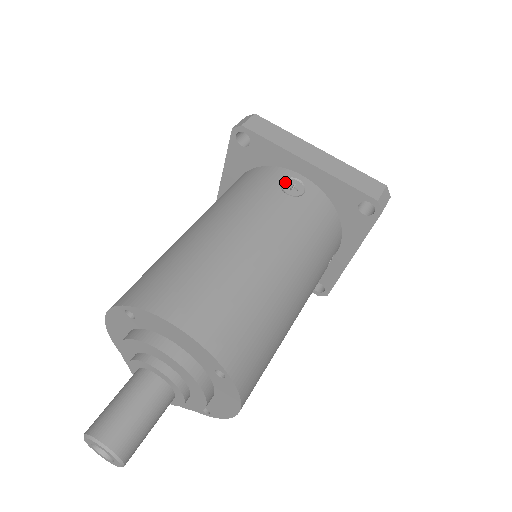
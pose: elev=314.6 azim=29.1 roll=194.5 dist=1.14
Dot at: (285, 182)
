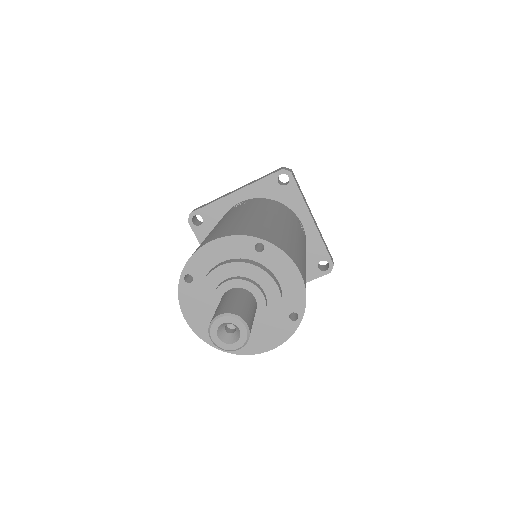
Dot at: (299, 222)
